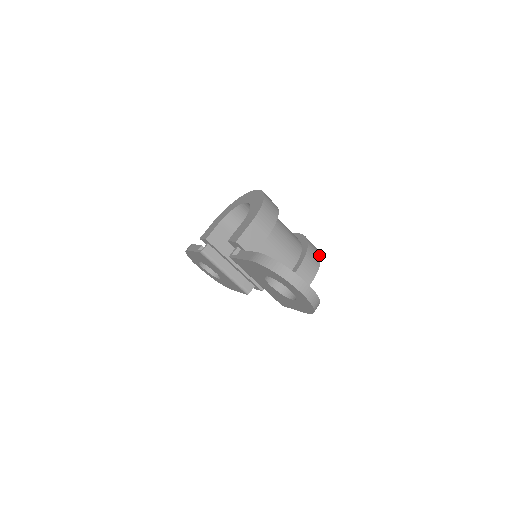
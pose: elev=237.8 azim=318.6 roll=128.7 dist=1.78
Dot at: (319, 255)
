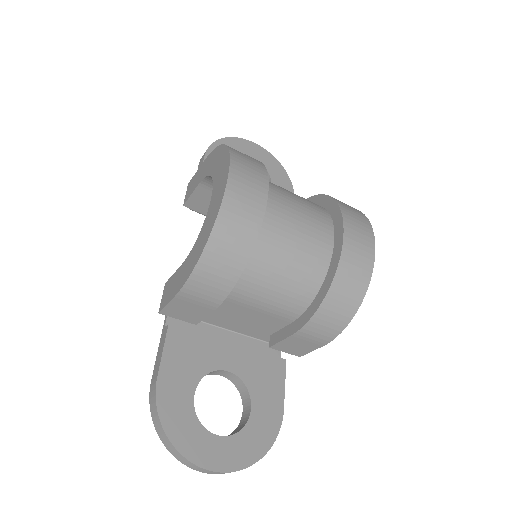
Dot at: (358, 301)
